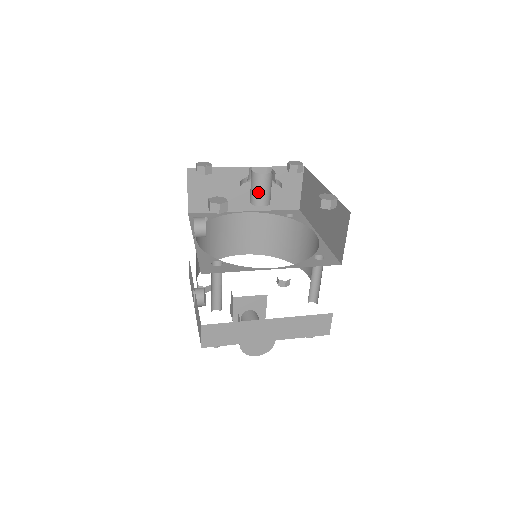
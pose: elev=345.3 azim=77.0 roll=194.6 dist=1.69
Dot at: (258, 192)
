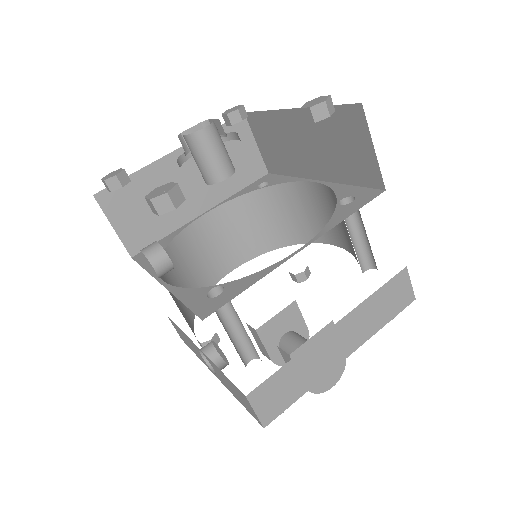
Dot at: (210, 160)
